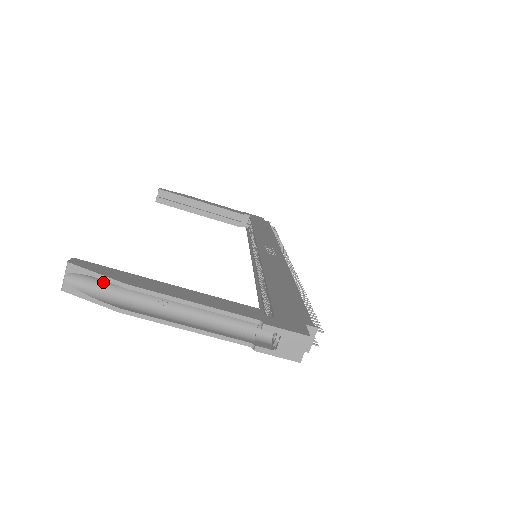
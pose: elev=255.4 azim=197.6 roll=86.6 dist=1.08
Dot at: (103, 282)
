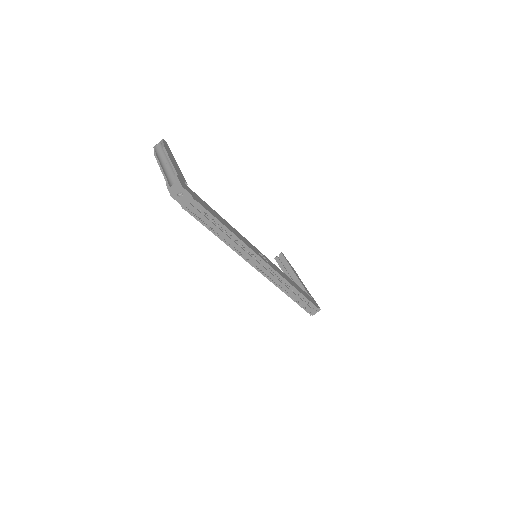
Dot at: occluded
